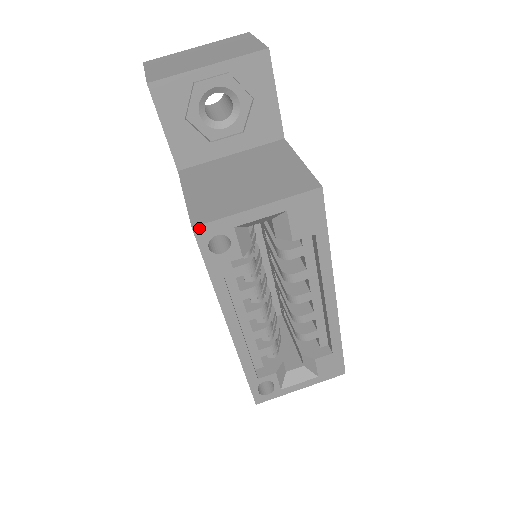
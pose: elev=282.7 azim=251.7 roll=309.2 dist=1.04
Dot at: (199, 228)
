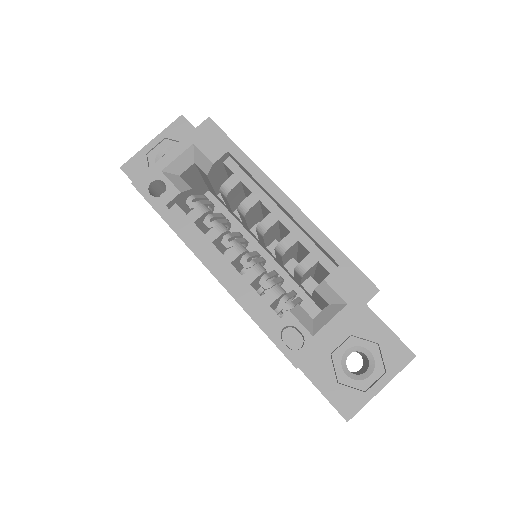
Dot at: (137, 182)
